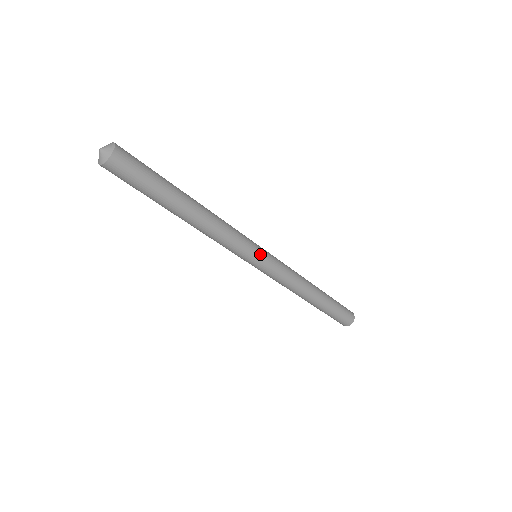
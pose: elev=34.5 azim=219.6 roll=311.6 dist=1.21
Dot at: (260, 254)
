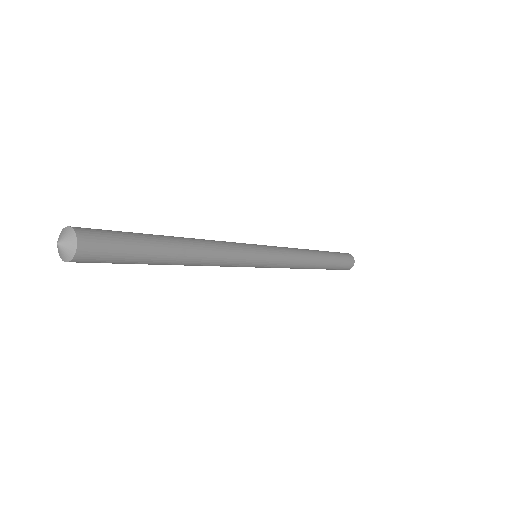
Dot at: (262, 257)
